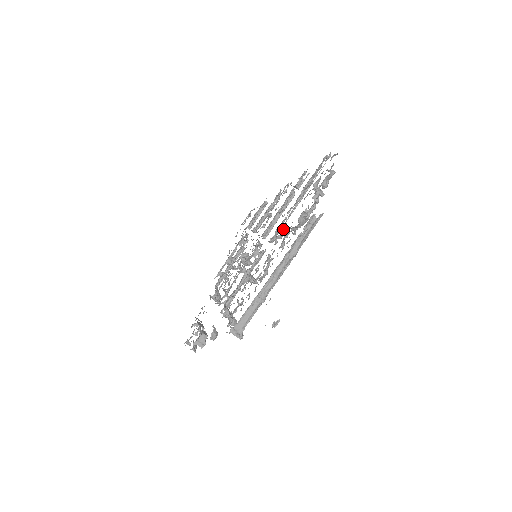
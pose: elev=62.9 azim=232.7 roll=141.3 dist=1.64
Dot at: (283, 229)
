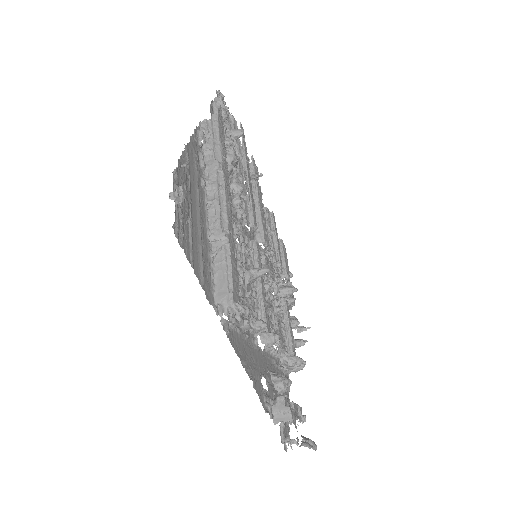
Dot at: (243, 197)
